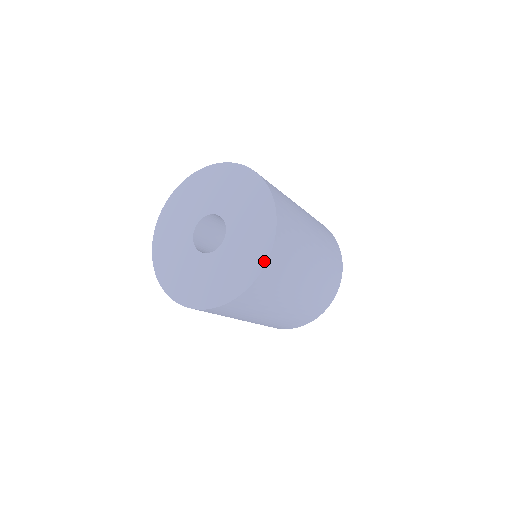
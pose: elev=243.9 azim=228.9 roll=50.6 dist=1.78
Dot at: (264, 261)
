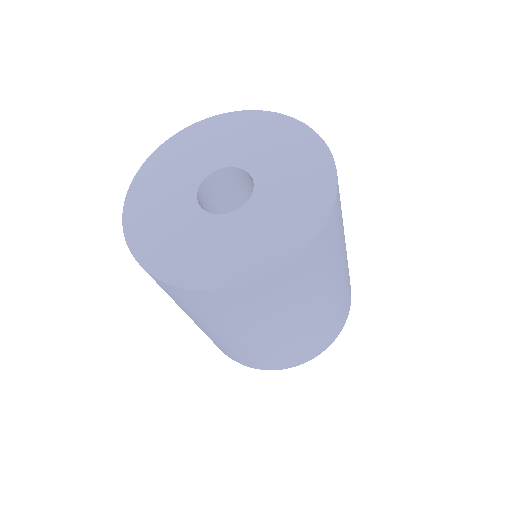
Dot at: (332, 172)
